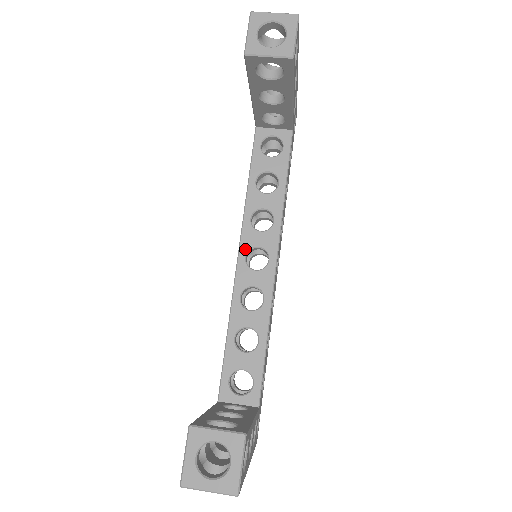
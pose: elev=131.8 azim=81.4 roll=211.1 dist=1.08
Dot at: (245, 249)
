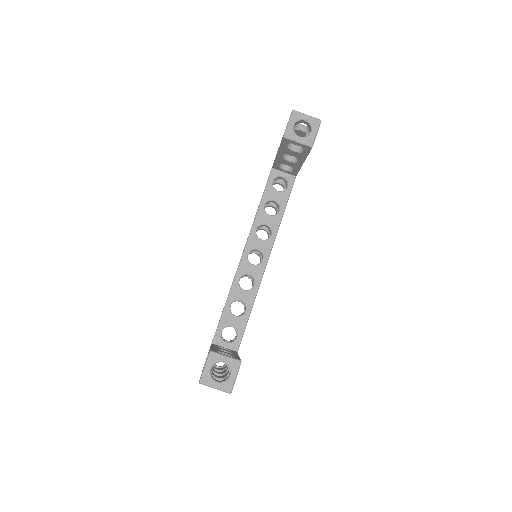
Dot at: (249, 249)
